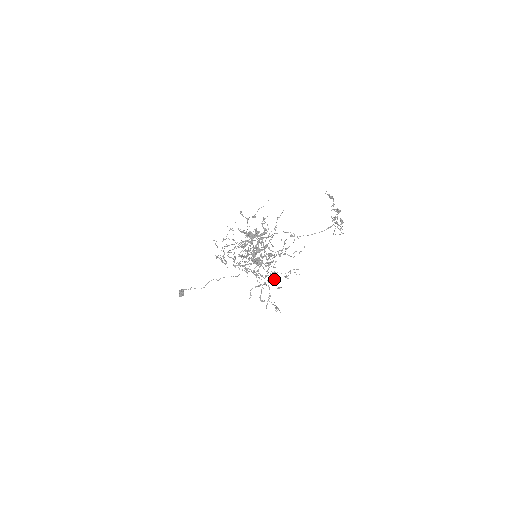
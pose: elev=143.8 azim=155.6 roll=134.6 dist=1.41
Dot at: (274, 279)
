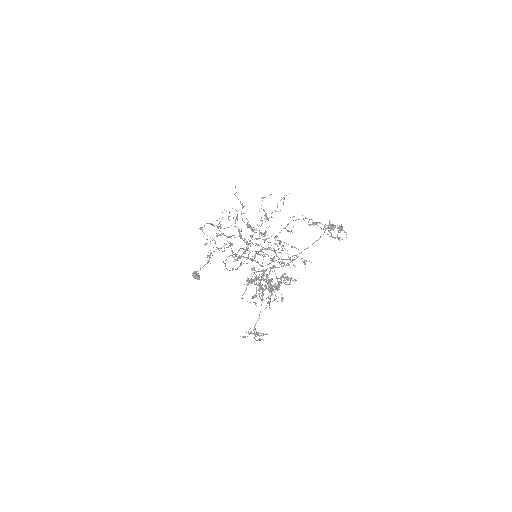
Dot at: (280, 242)
